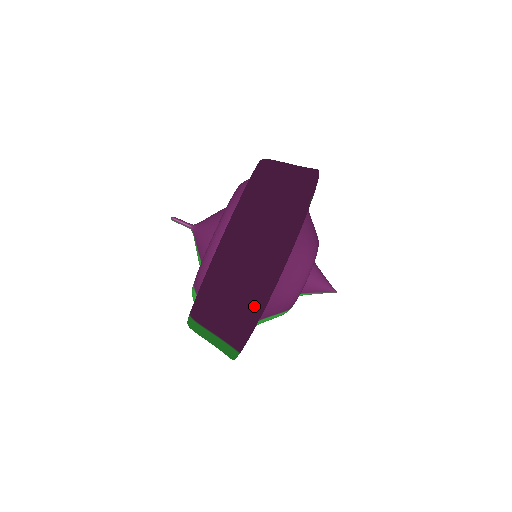
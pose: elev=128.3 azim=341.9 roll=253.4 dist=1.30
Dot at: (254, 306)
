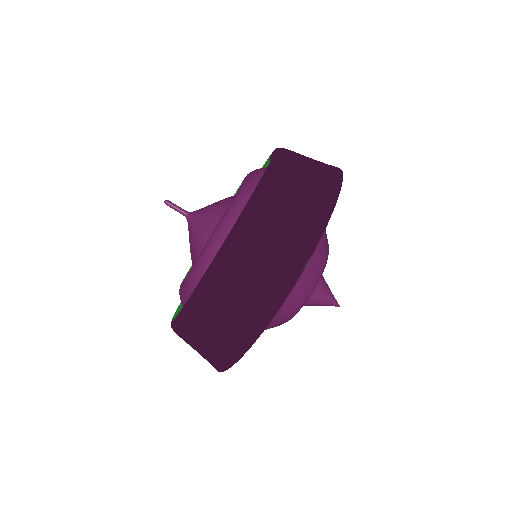
Dot at: (225, 357)
